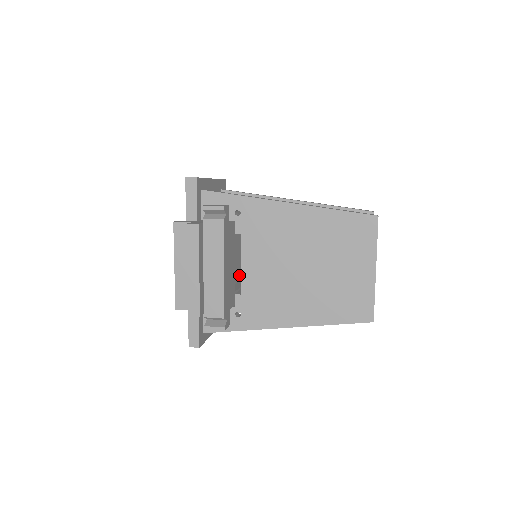
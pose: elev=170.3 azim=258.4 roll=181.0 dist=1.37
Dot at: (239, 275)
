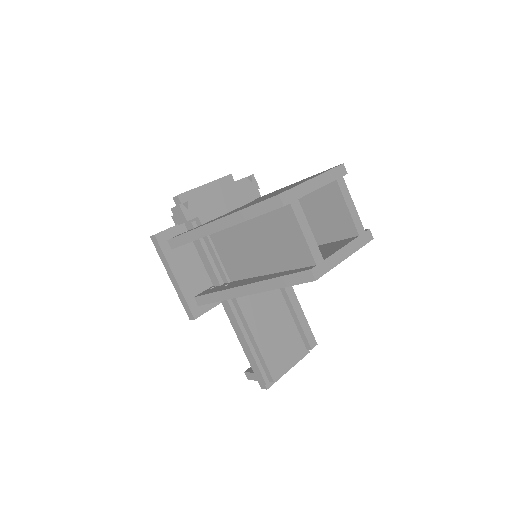
Dot at: occluded
